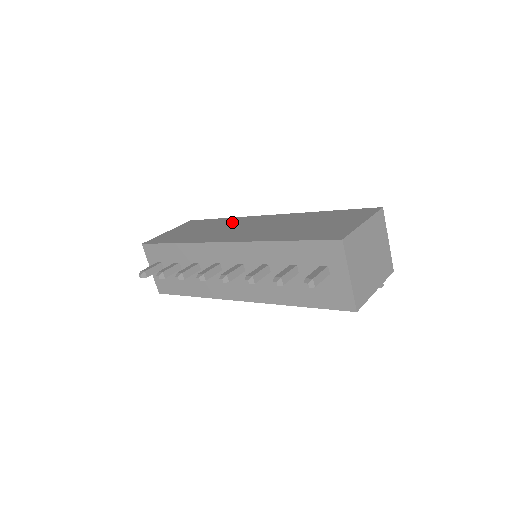
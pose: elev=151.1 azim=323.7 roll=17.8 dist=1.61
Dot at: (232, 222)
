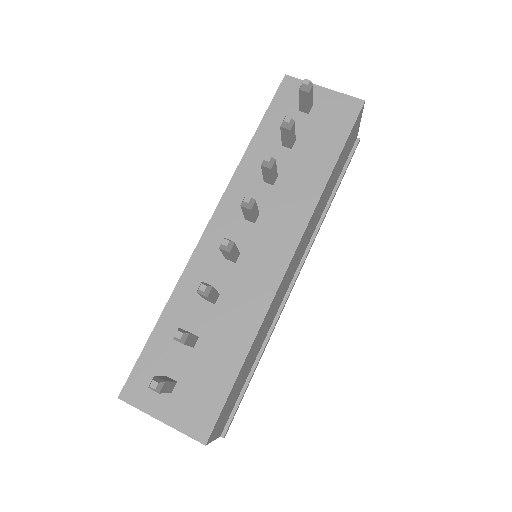
Dot at: occluded
